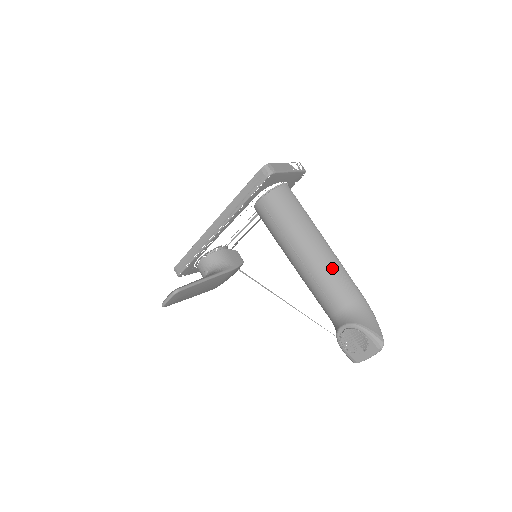
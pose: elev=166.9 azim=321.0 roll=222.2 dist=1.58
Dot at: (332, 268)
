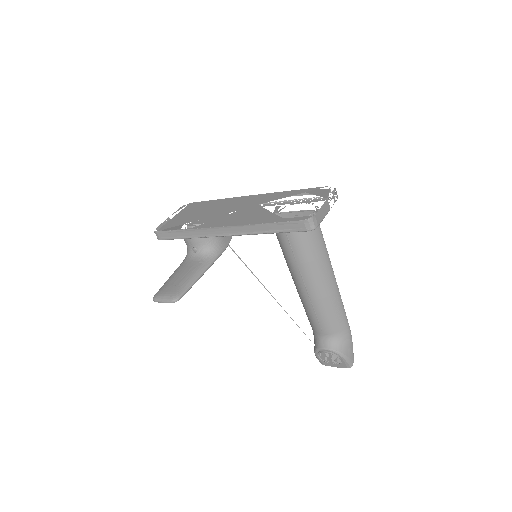
Dot at: (333, 303)
